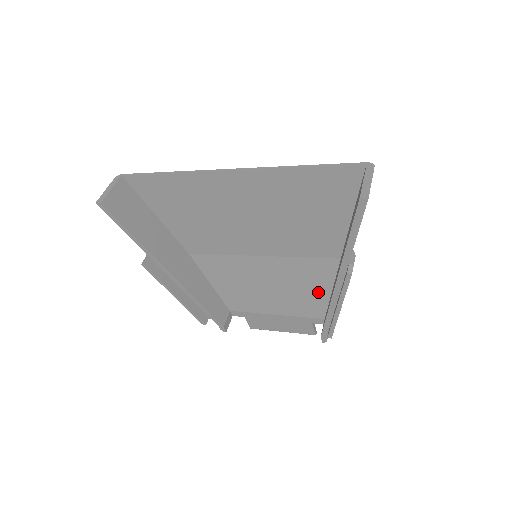
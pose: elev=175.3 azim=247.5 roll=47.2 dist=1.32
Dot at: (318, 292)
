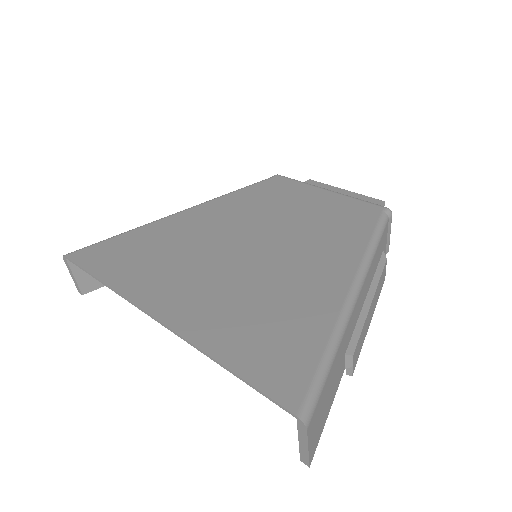
Dot at: occluded
